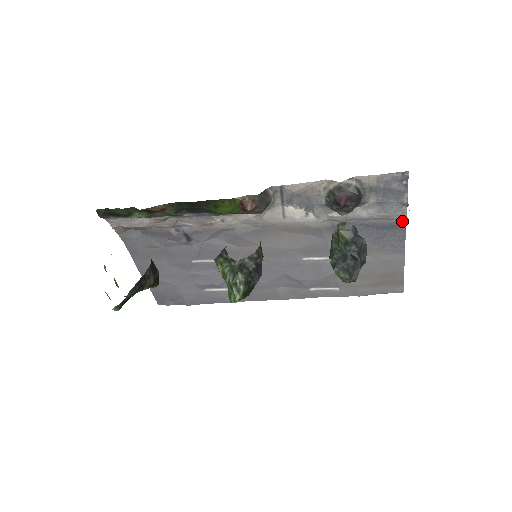
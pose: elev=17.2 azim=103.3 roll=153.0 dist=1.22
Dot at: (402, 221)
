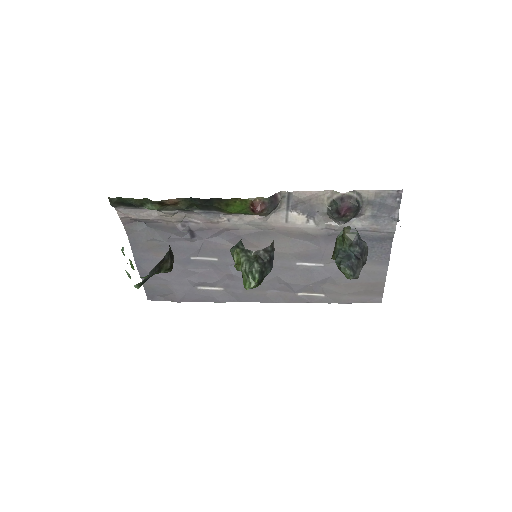
Dot at: (390, 235)
